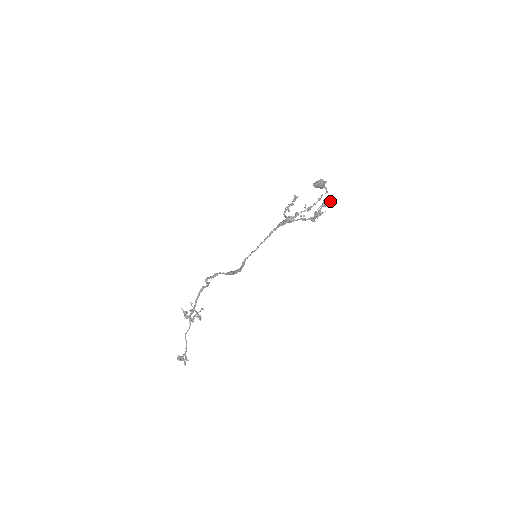
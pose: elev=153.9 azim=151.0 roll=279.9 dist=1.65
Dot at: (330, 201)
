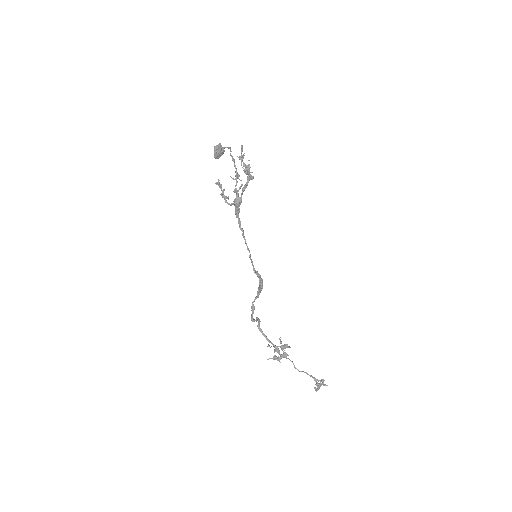
Dot at: (241, 150)
